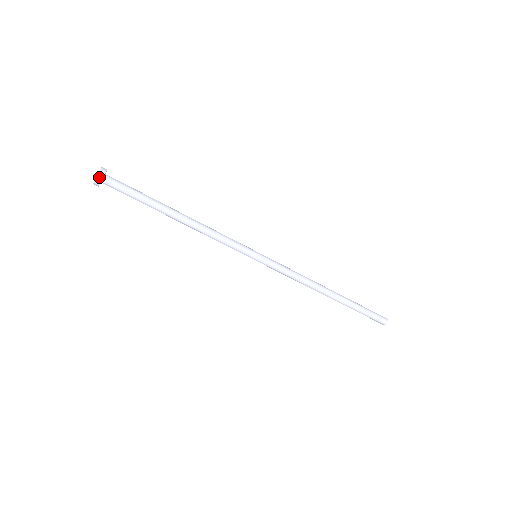
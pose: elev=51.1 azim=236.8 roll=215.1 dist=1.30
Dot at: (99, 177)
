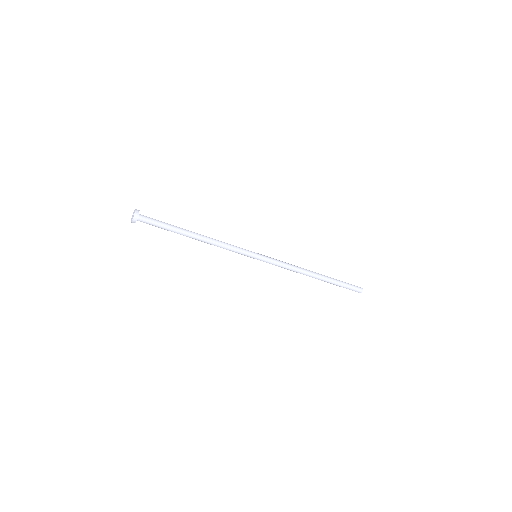
Dot at: (135, 217)
